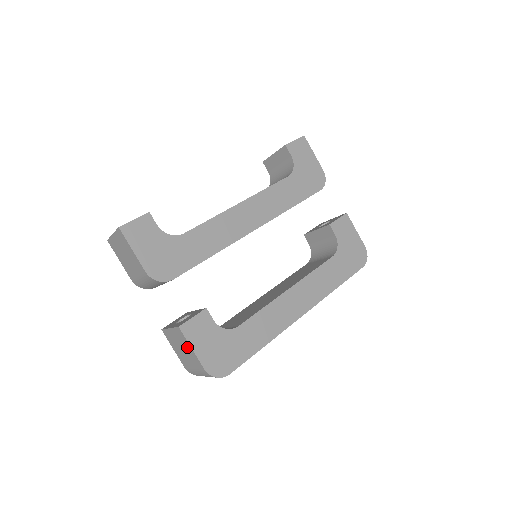
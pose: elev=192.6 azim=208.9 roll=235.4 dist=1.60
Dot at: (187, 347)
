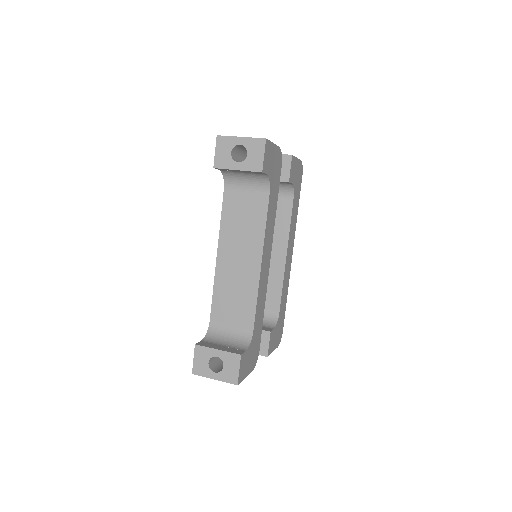
Dot at: occluded
